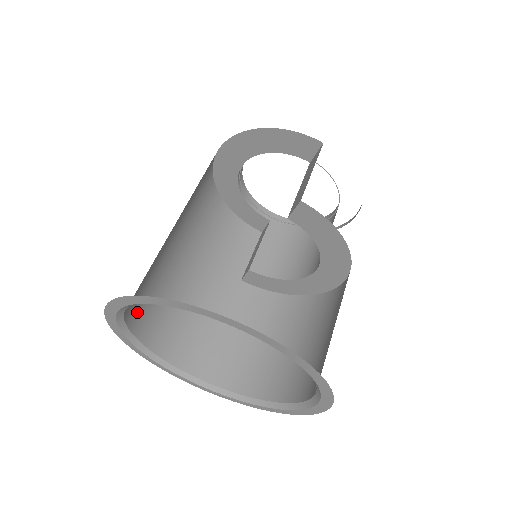
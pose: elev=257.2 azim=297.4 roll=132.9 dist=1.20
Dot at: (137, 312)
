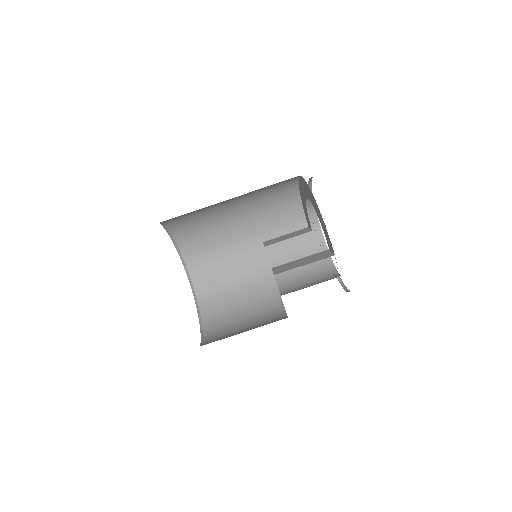
Dot at: (174, 220)
